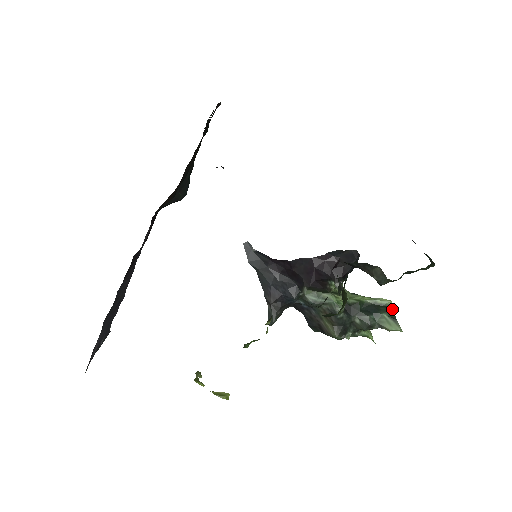
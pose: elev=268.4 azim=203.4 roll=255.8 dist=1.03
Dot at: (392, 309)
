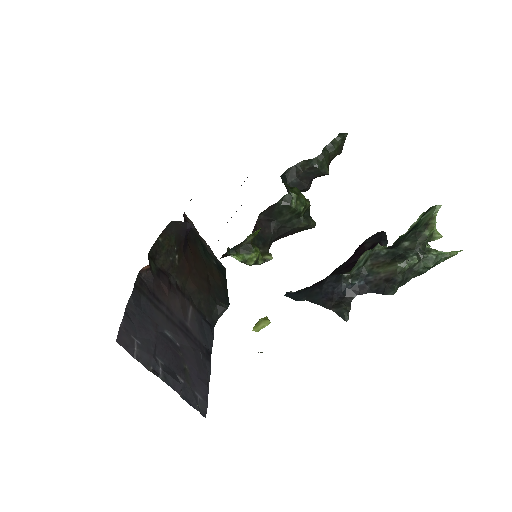
Dot at: (425, 212)
